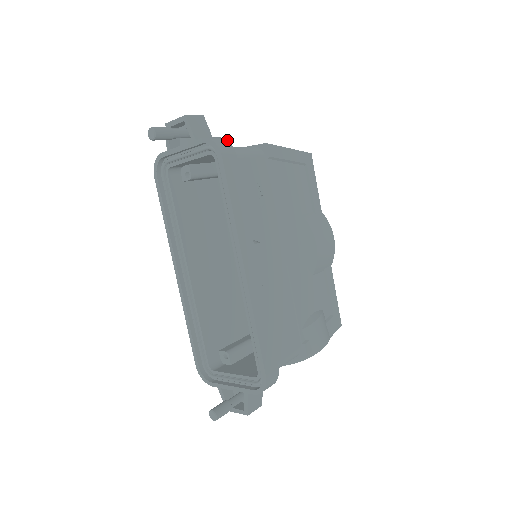
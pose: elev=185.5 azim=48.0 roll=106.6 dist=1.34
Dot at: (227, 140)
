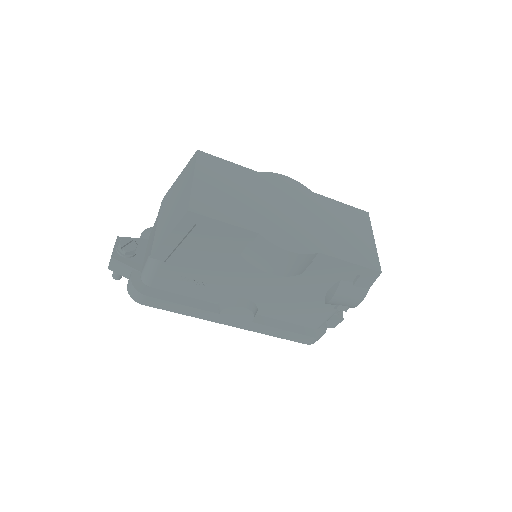
Dot at: (133, 287)
